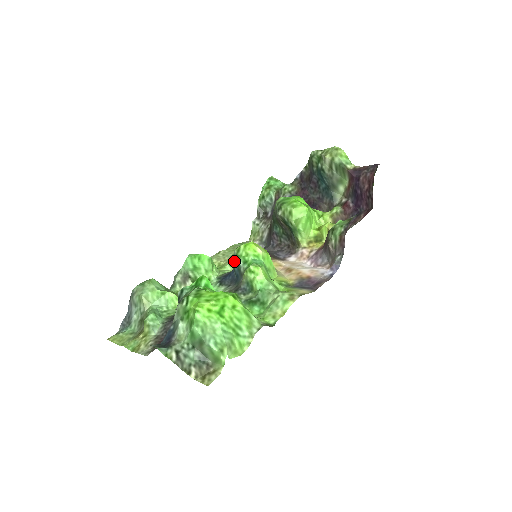
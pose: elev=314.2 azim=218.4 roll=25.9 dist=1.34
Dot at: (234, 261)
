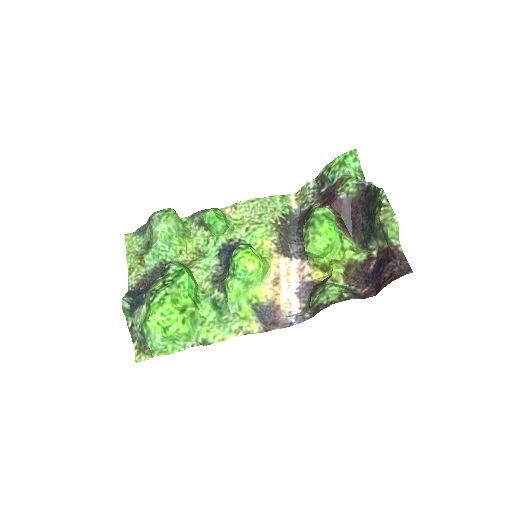
Dot at: (230, 256)
